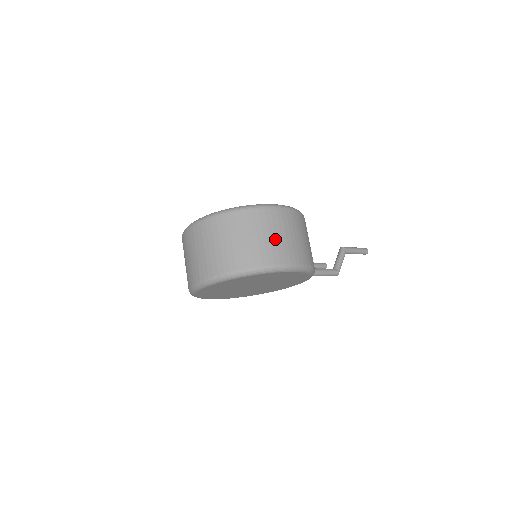
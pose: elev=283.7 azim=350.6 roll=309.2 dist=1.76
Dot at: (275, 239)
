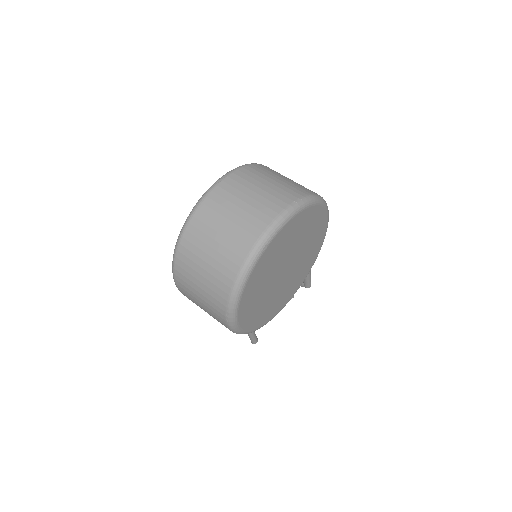
Dot at: occluded
